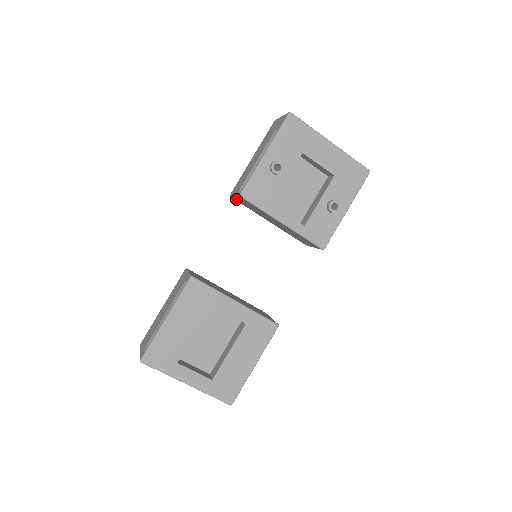
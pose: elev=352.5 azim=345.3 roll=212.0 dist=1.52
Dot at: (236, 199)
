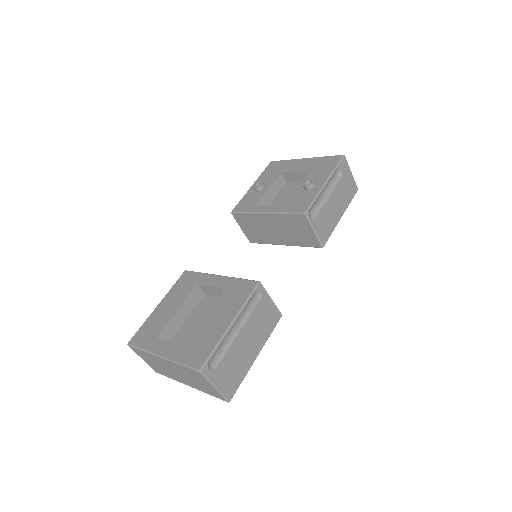
Dot at: (249, 236)
